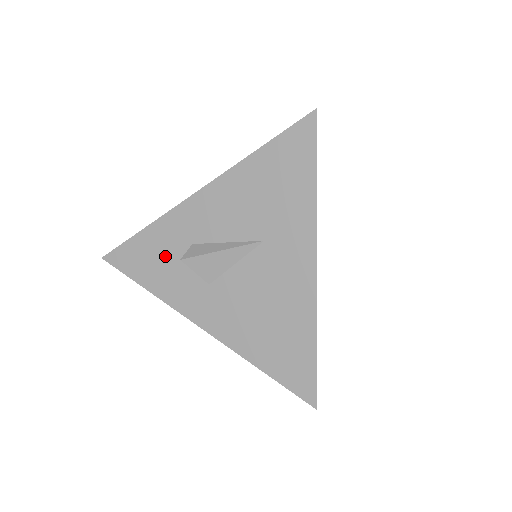
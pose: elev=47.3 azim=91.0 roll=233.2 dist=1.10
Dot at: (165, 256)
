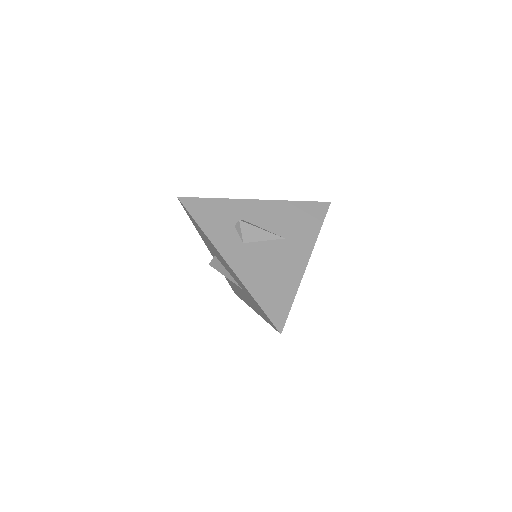
Dot at: (222, 217)
